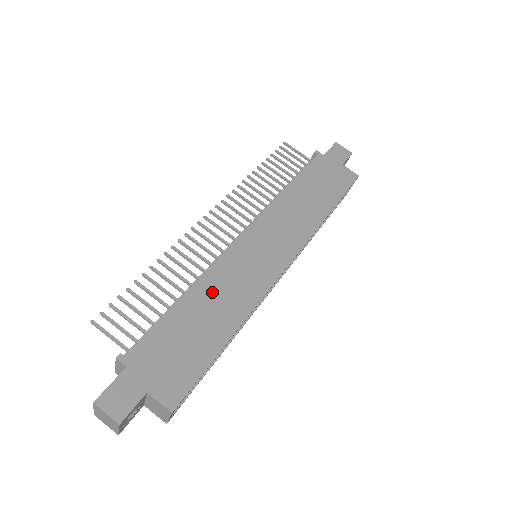
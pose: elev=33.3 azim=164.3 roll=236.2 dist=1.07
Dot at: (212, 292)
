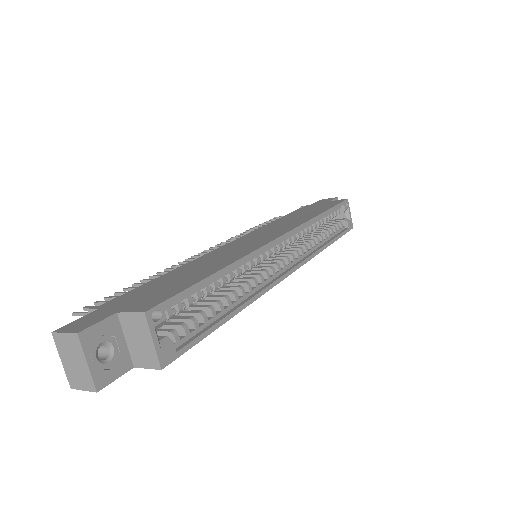
Dot at: (200, 263)
